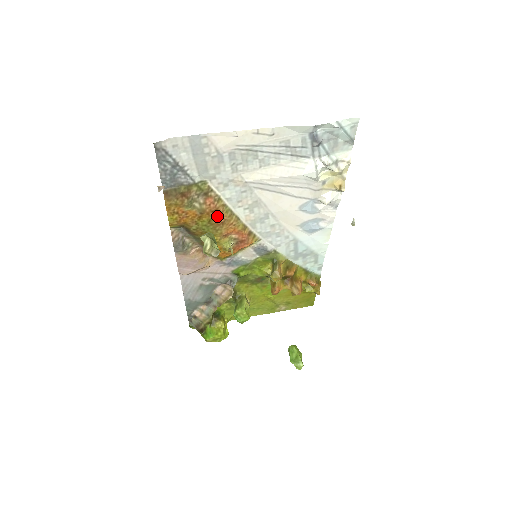
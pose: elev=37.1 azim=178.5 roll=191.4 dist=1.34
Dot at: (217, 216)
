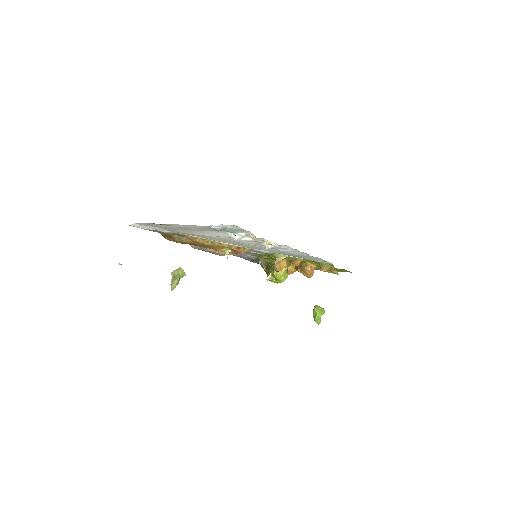
Dot at: (202, 244)
